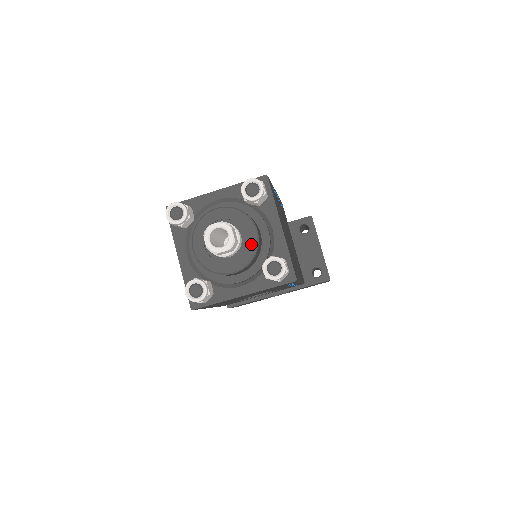
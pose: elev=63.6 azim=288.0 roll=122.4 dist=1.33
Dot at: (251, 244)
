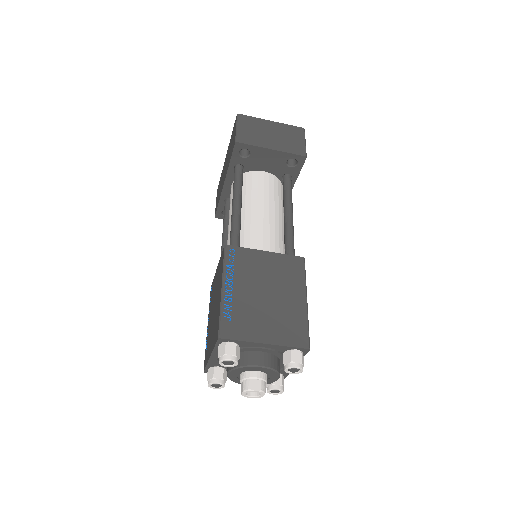
Dot at: (267, 371)
